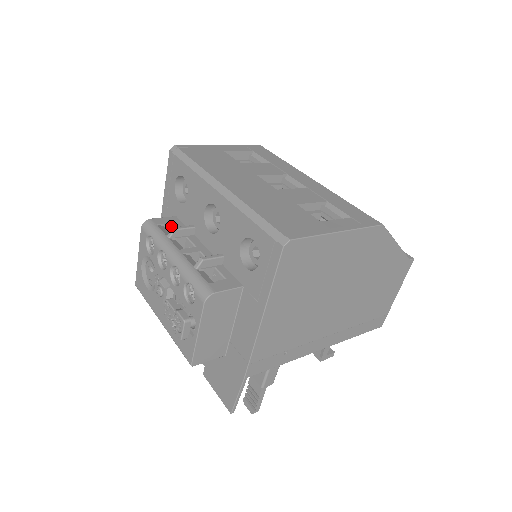
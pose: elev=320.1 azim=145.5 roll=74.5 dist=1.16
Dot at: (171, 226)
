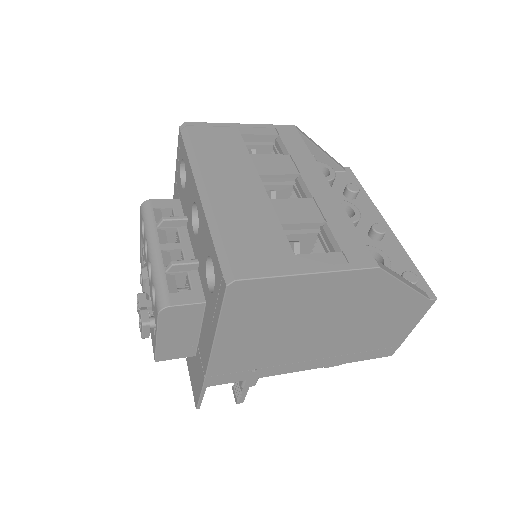
Dot at: (169, 210)
